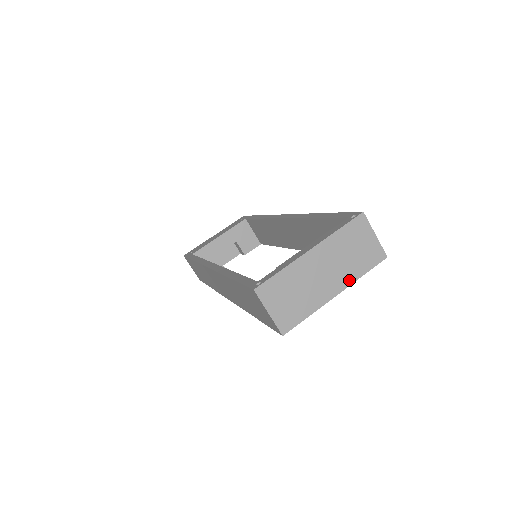
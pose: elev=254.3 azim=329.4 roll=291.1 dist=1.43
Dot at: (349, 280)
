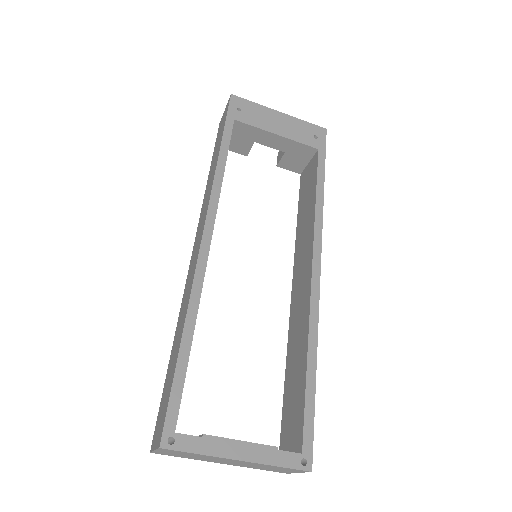
Dot at: (242, 466)
